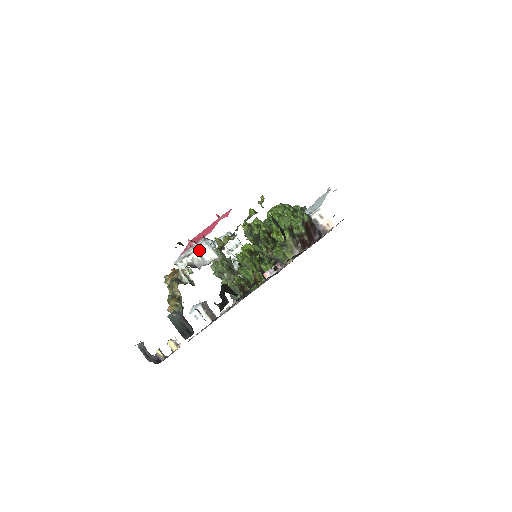
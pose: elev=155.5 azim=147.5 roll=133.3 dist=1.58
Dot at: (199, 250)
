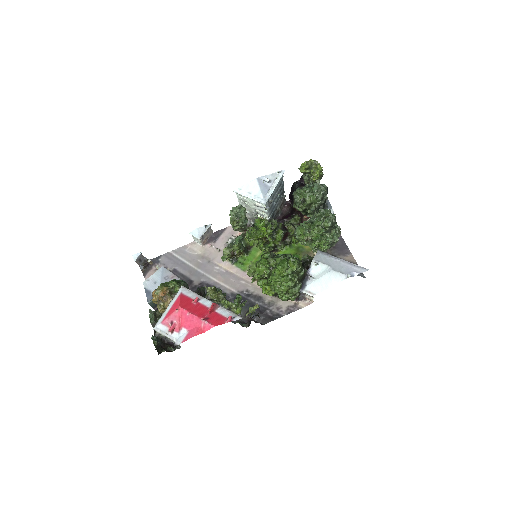
Dot at: (171, 339)
